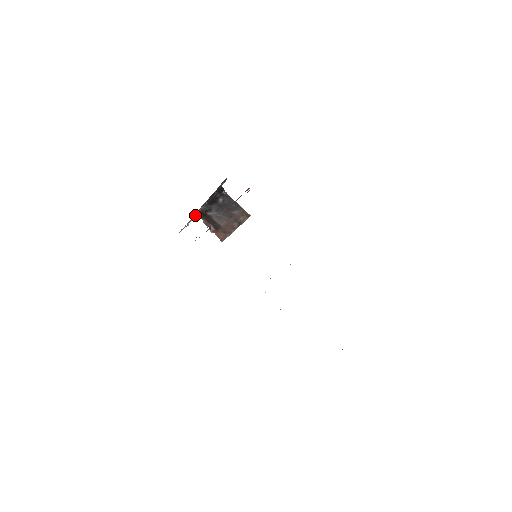
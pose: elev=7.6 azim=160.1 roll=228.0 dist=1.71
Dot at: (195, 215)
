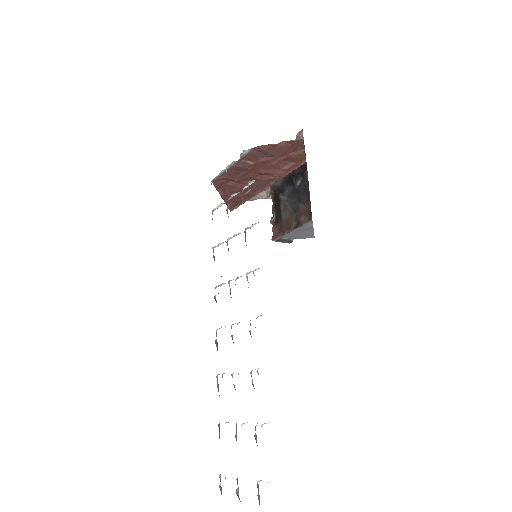
Dot at: (268, 190)
